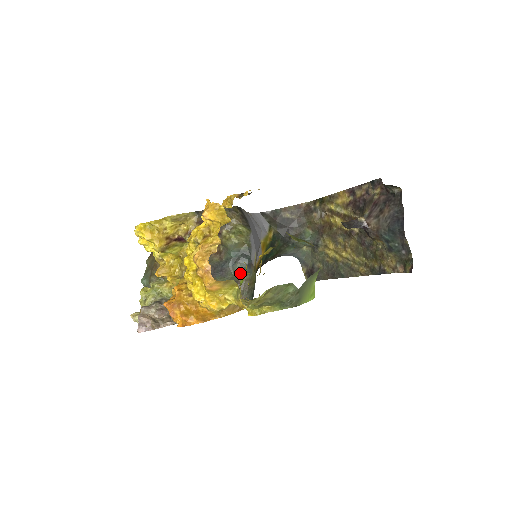
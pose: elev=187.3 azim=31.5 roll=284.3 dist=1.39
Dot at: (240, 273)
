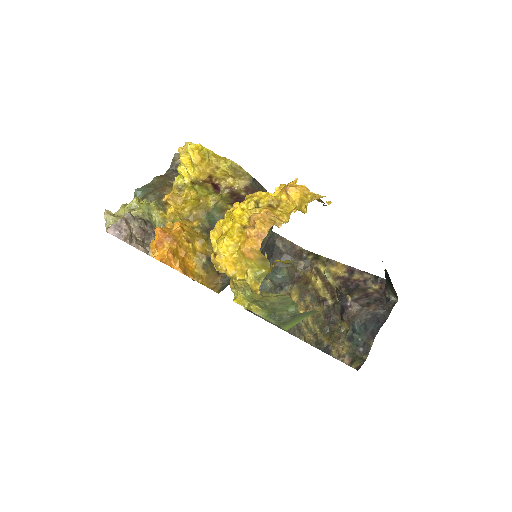
Dot at: occluded
